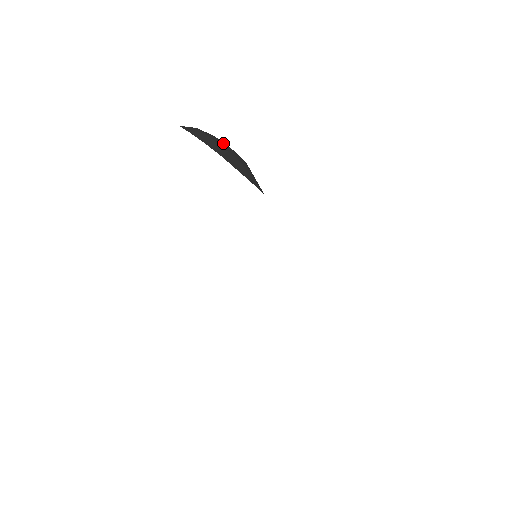
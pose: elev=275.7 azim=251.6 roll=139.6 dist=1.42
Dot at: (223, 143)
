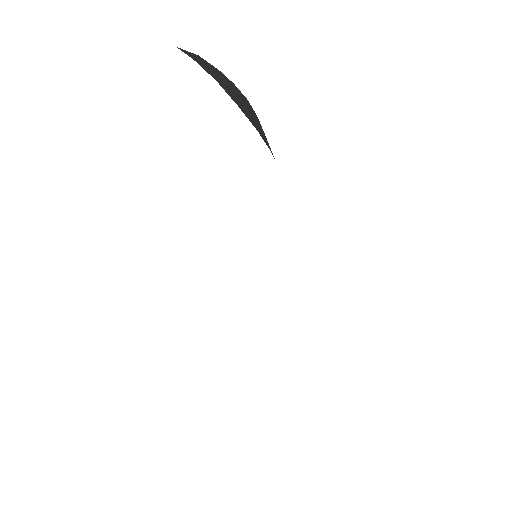
Dot at: occluded
